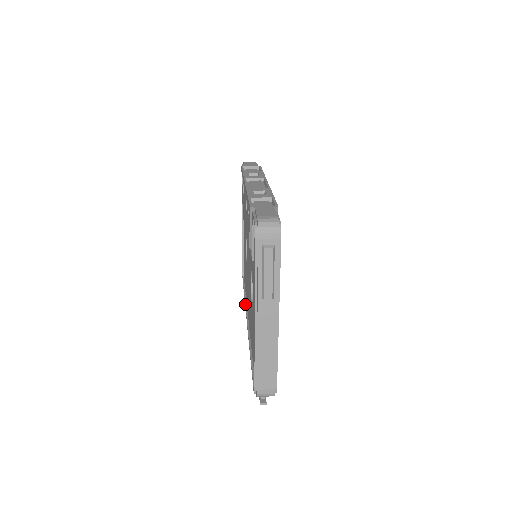
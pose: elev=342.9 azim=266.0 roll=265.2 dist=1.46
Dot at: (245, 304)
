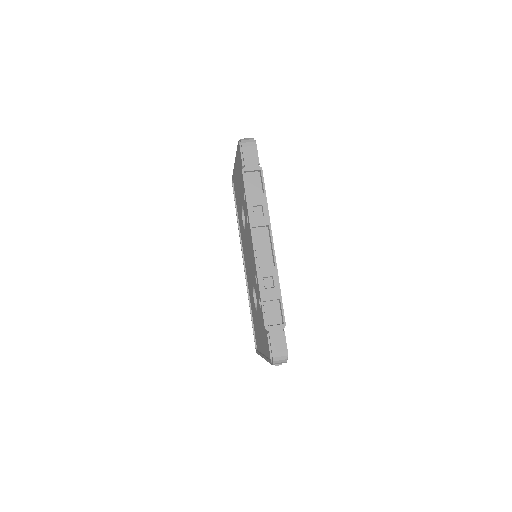
Dot at: (240, 237)
